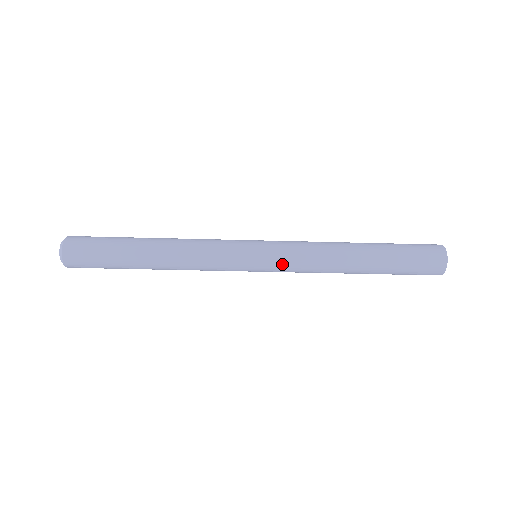
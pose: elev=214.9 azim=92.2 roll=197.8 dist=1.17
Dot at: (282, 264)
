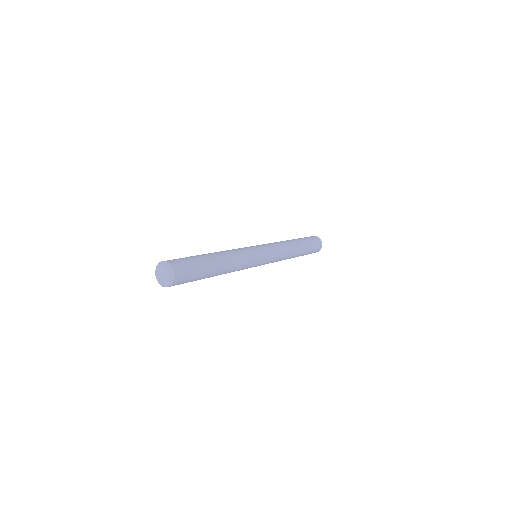
Dot at: (272, 261)
